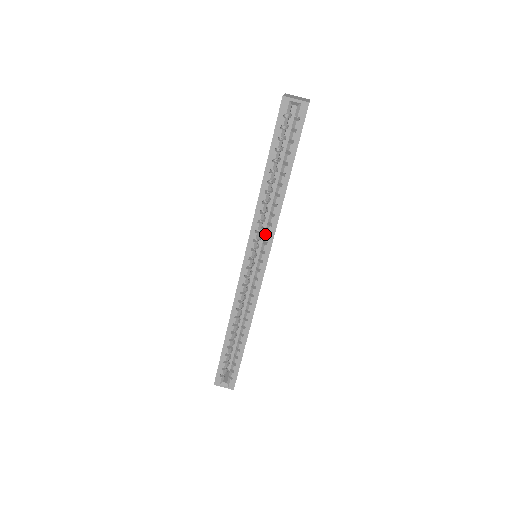
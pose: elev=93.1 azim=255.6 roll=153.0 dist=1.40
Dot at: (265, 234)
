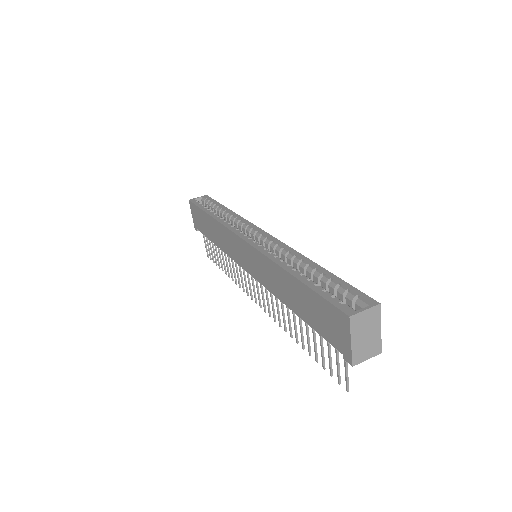
Dot at: (242, 226)
